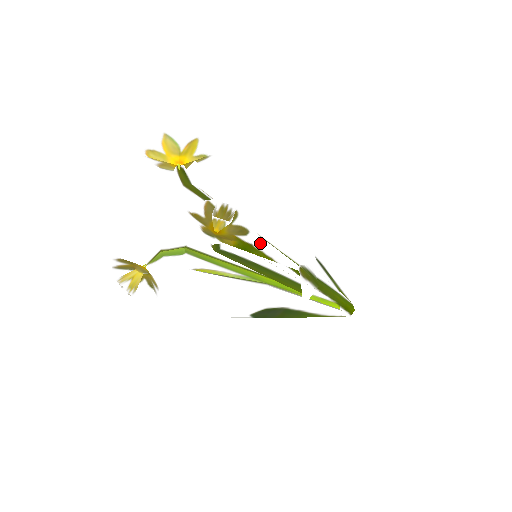
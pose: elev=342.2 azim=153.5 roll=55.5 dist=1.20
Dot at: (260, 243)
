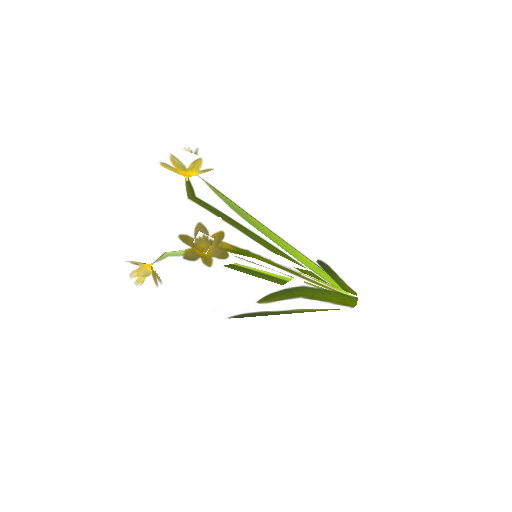
Dot at: (257, 249)
